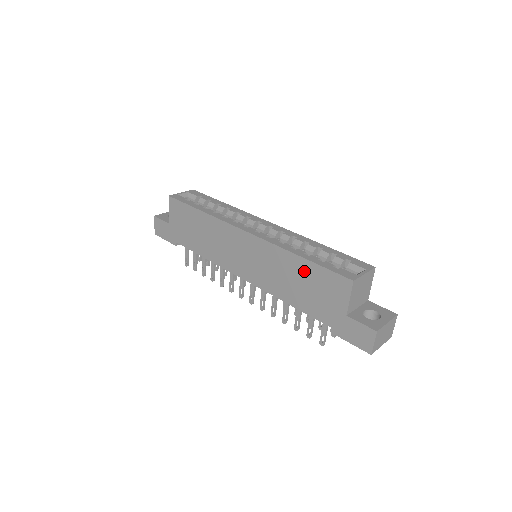
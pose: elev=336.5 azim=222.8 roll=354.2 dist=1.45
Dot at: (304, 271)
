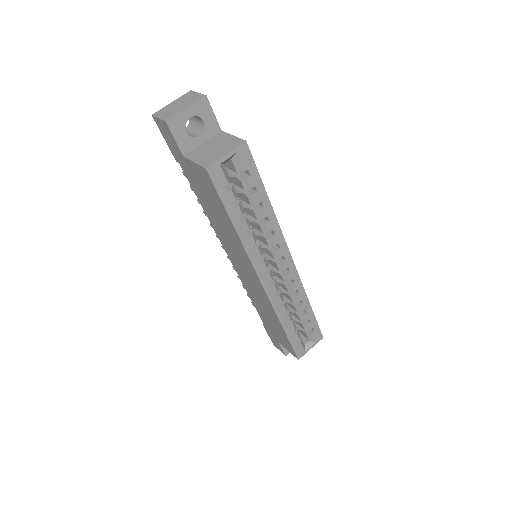
Dot at: (278, 327)
